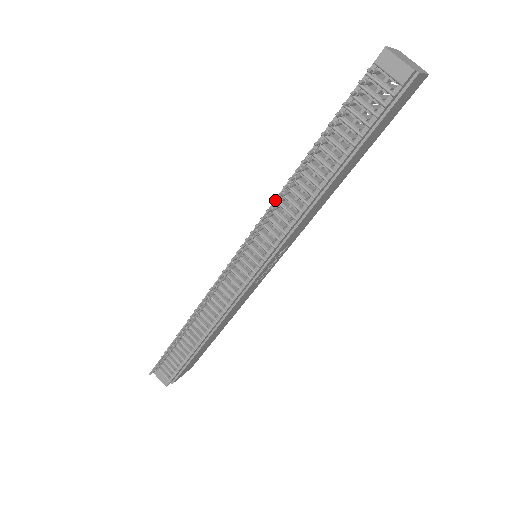
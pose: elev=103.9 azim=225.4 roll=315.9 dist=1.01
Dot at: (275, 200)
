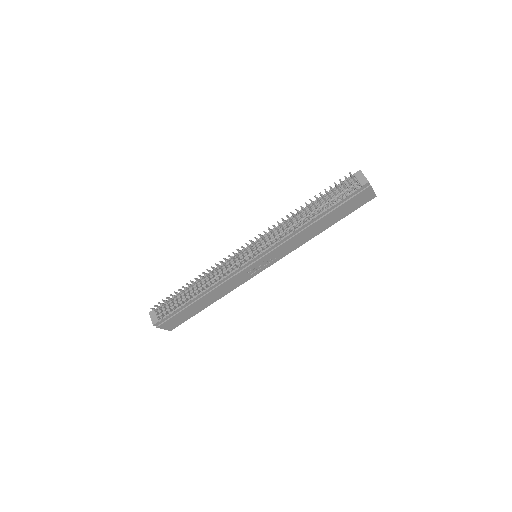
Dot at: occluded
